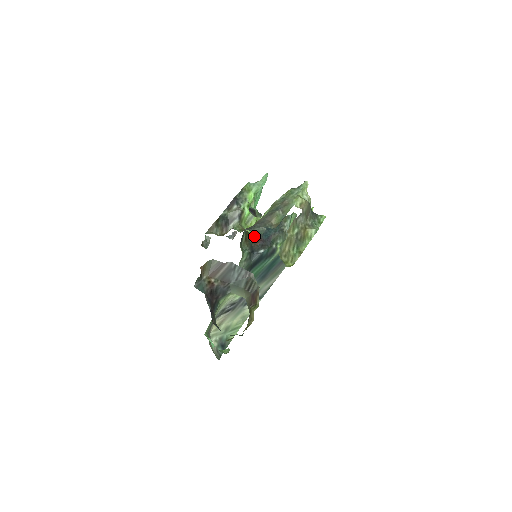
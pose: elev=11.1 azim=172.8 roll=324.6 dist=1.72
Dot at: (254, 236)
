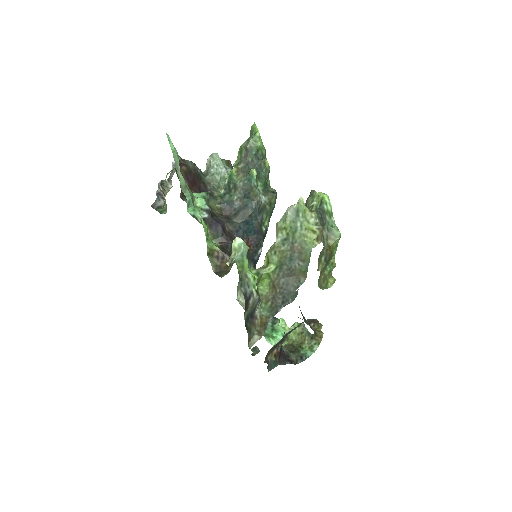
Dot at: occluded
